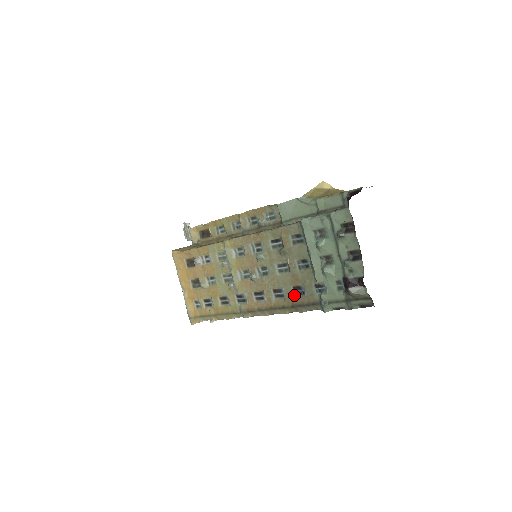
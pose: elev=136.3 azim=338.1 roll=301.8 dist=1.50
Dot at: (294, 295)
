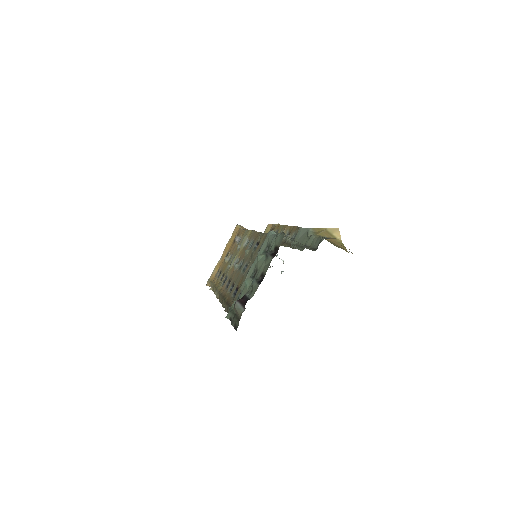
Dot at: (233, 294)
